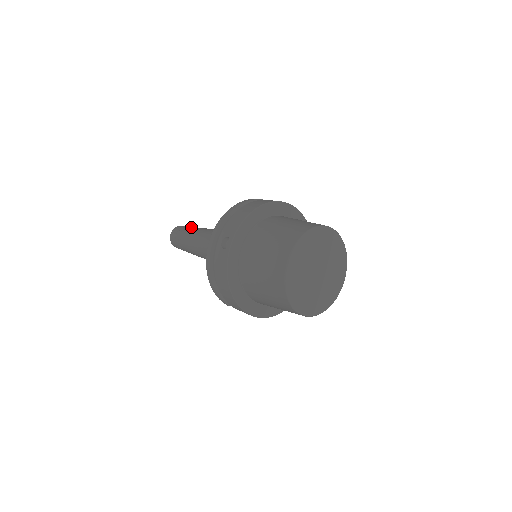
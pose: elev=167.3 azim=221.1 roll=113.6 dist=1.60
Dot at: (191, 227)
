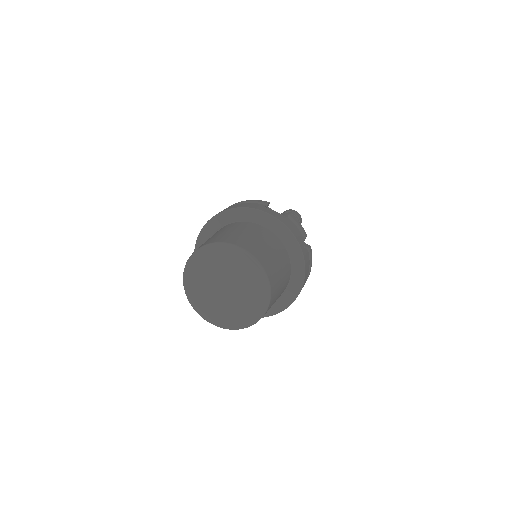
Dot at: (284, 213)
